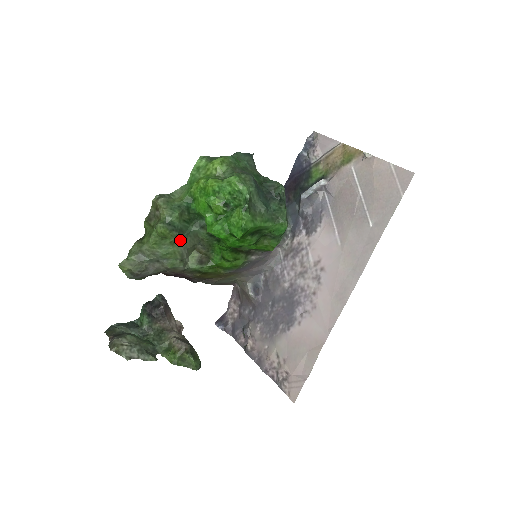
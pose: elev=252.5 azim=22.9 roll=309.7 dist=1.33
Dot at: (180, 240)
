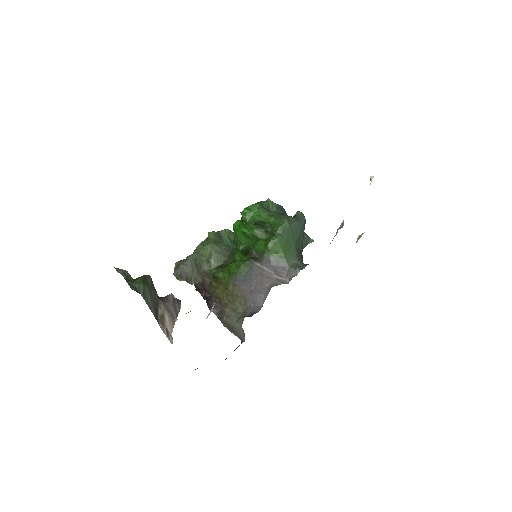
Dot at: (217, 245)
